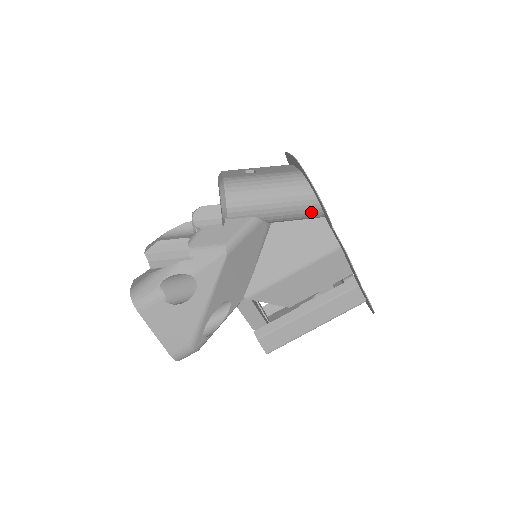
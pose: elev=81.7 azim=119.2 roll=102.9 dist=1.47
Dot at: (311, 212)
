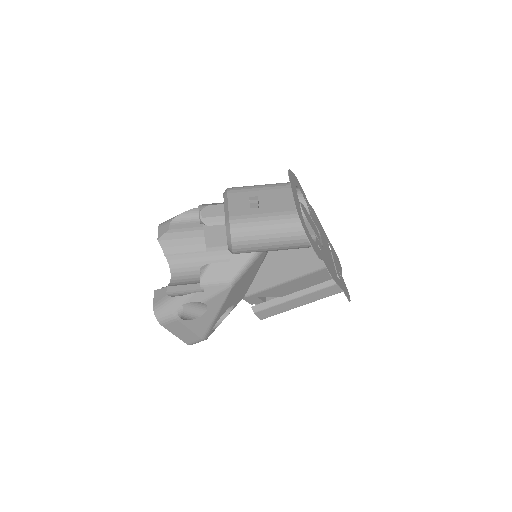
Dot at: (306, 247)
